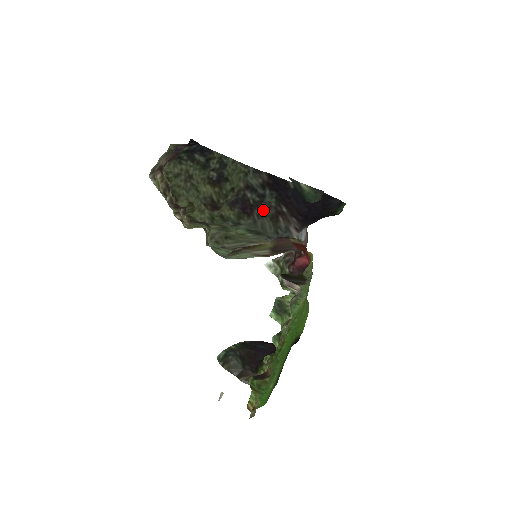
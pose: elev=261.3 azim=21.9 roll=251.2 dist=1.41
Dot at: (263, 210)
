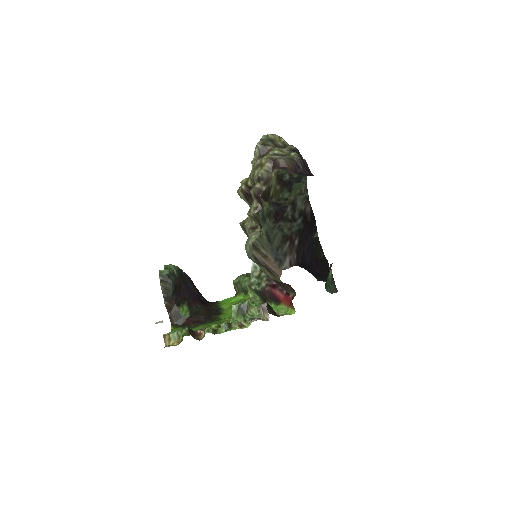
Dot at: (285, 226)
